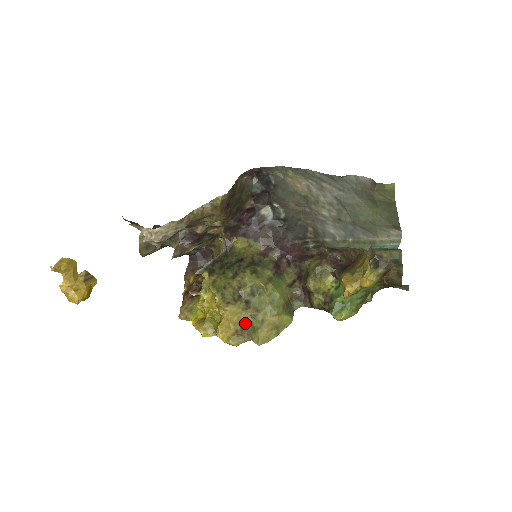
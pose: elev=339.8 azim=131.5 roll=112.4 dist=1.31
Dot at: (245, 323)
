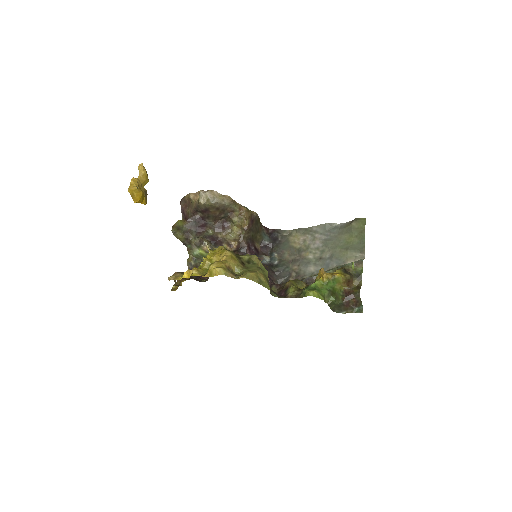
Dot at: (236, 271)
